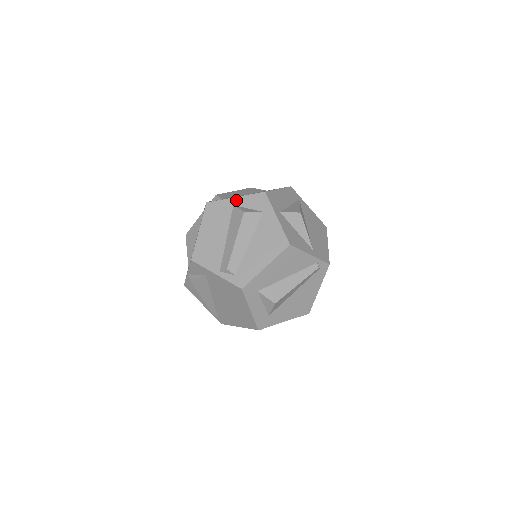
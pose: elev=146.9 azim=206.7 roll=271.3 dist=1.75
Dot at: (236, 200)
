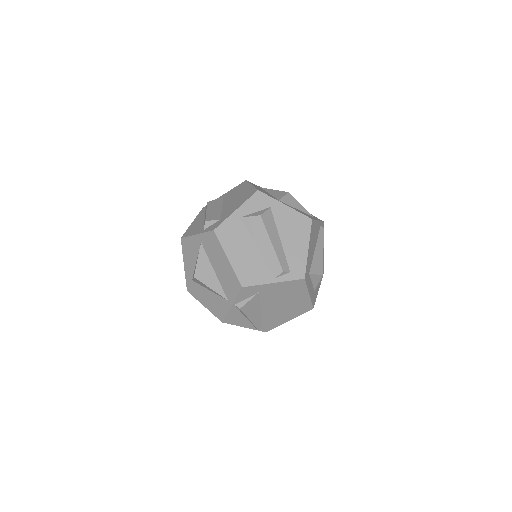
Dot at: (239, 212)
